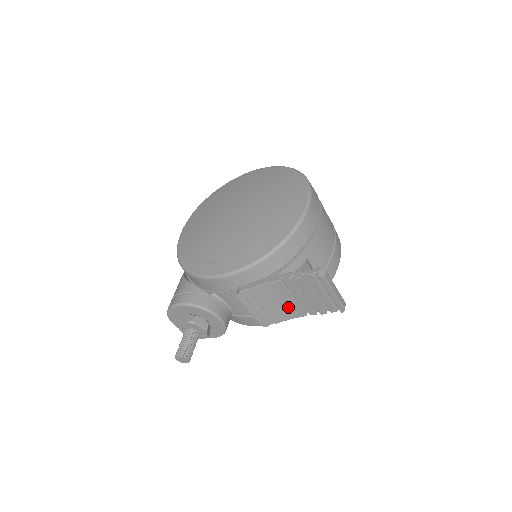
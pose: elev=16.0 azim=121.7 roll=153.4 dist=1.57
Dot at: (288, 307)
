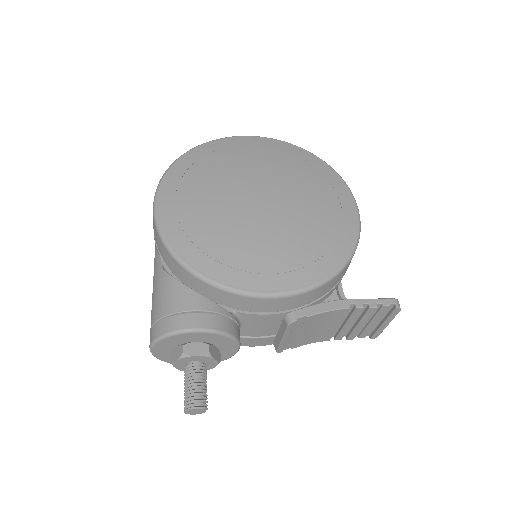
Dot at: (322, 333)
